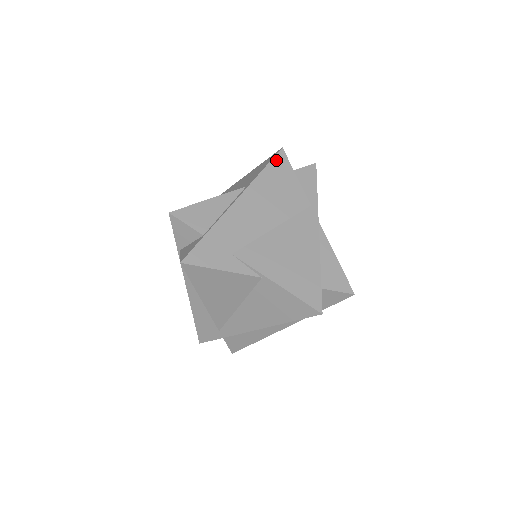
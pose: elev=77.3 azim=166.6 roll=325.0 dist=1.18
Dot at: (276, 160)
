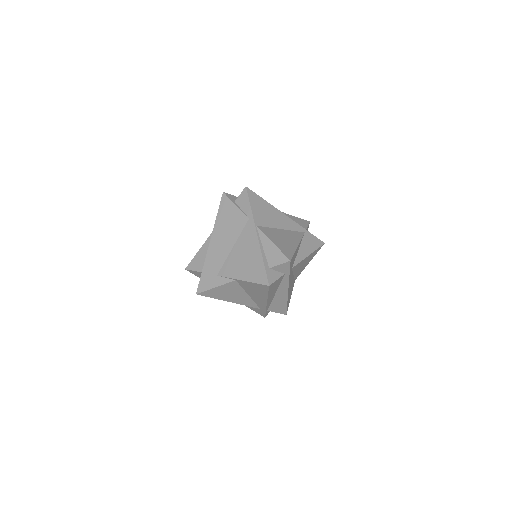
Dot at: (222, 203)
